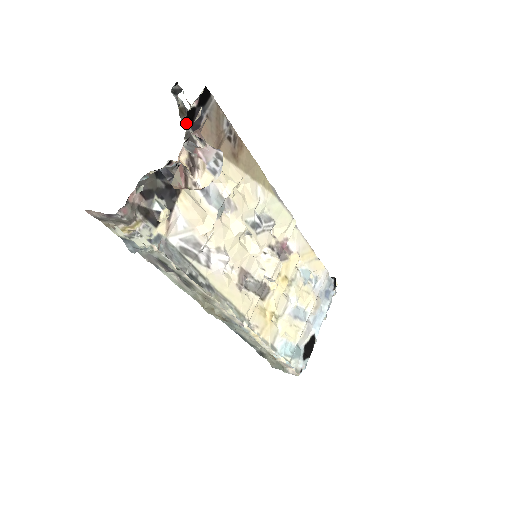
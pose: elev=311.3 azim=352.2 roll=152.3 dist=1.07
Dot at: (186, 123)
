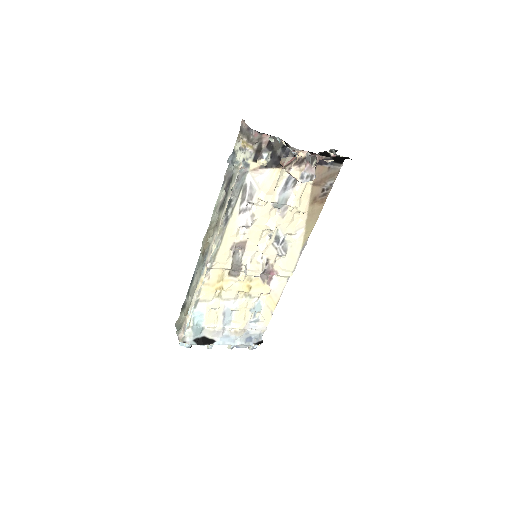
Dot at: (320, 154)
